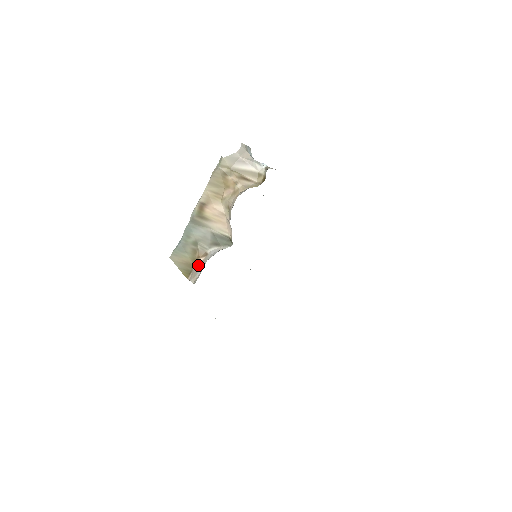
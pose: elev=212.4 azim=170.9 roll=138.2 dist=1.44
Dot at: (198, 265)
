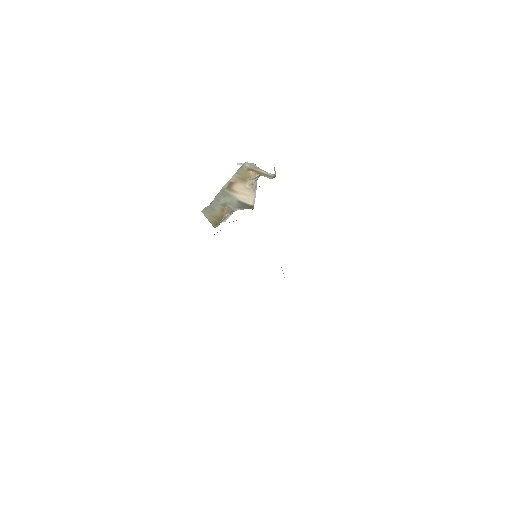
Dot at: (228, 215)
